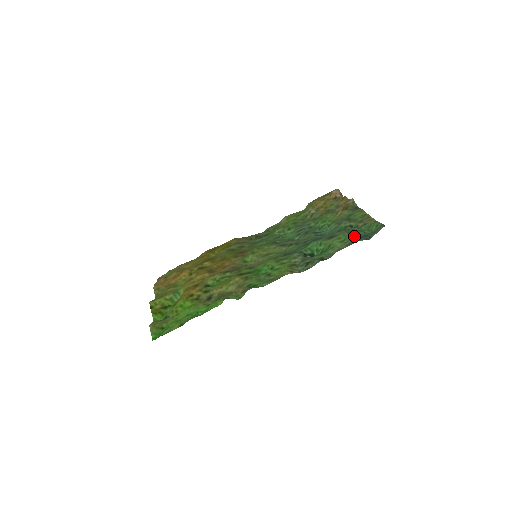
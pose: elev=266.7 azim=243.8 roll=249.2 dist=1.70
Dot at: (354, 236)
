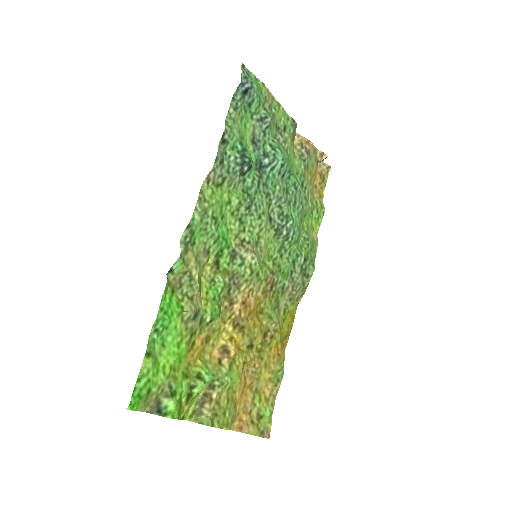
Dot at: (244, 105)
